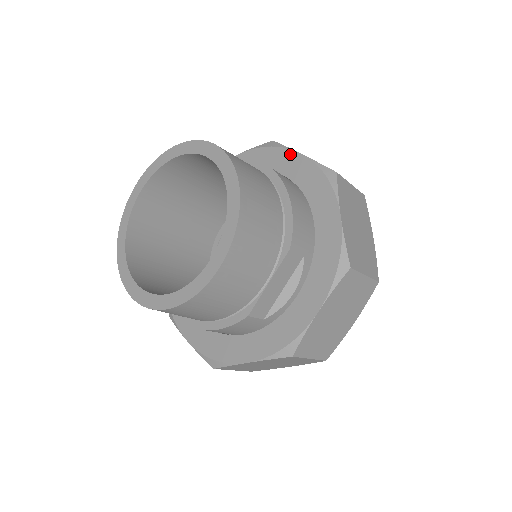
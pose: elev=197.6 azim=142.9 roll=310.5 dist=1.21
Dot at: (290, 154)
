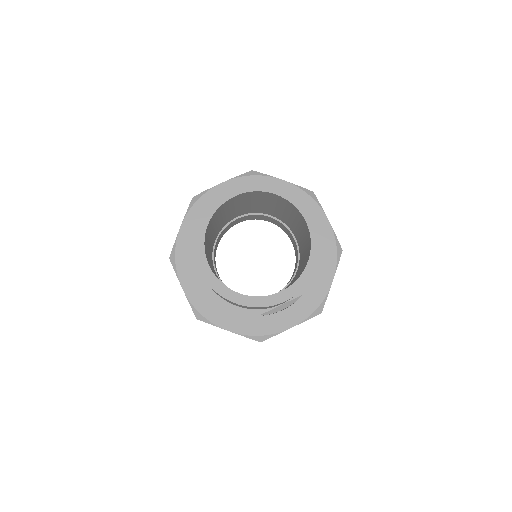
Dot at: (322, 215)
